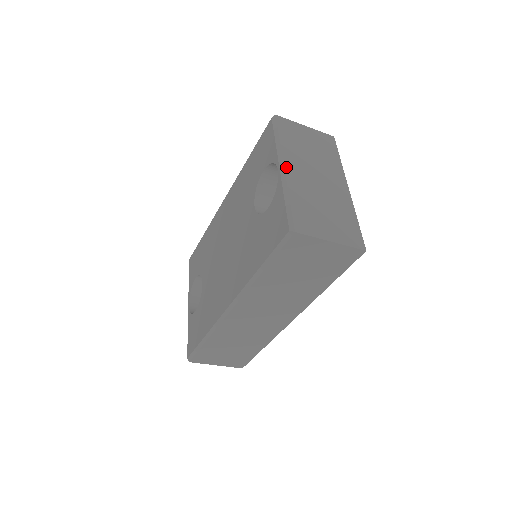
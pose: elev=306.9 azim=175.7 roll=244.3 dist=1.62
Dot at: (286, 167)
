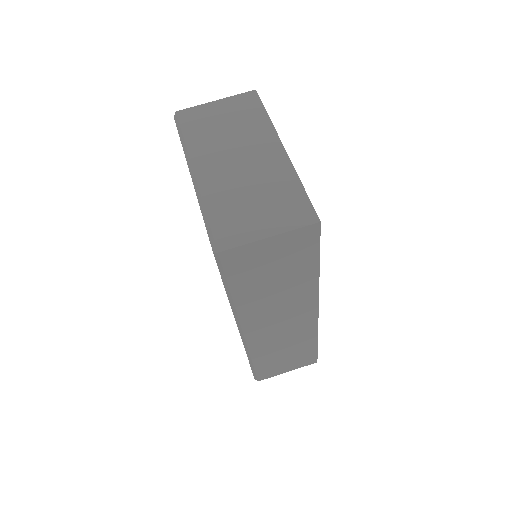
Dot at: (197, 172)
